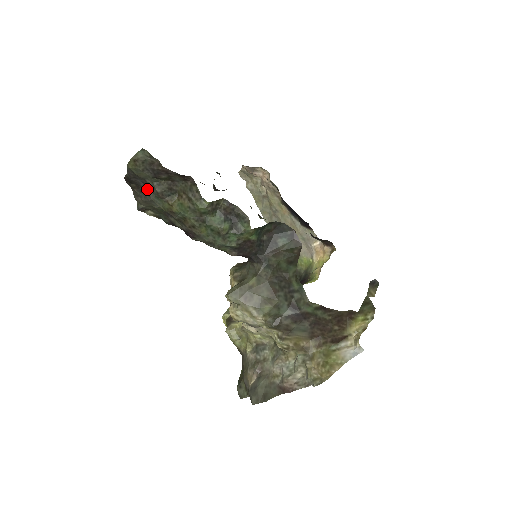
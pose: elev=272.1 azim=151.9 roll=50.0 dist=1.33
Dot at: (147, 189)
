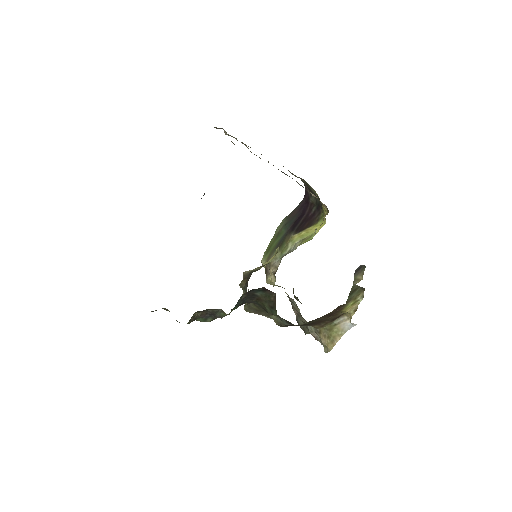
Dot at: occluded
